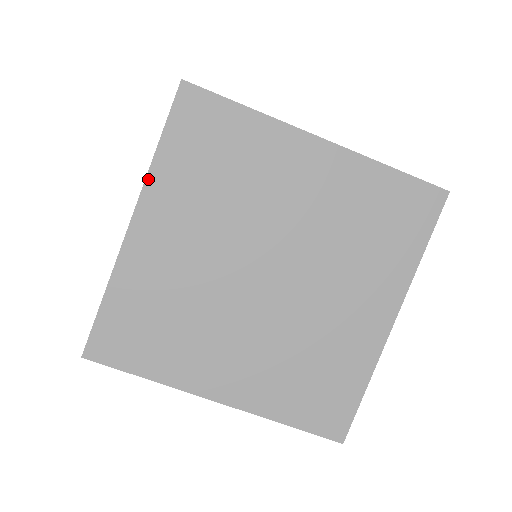
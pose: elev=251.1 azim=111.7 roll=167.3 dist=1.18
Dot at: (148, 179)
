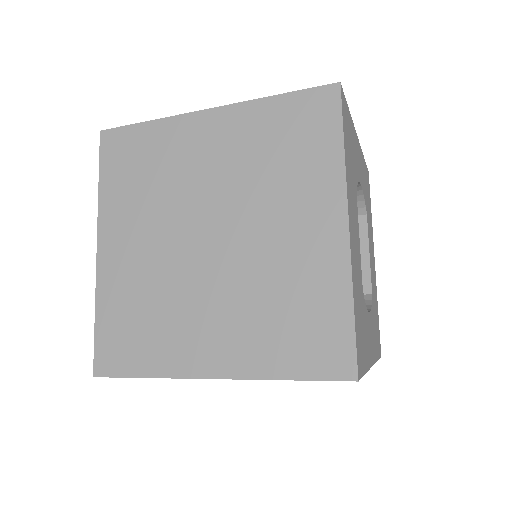
Dot at: occluded
